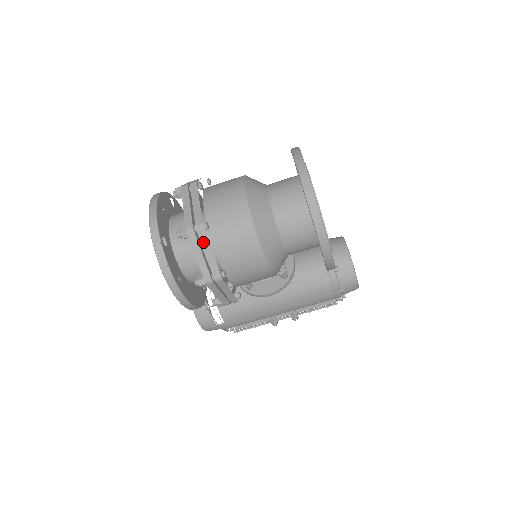
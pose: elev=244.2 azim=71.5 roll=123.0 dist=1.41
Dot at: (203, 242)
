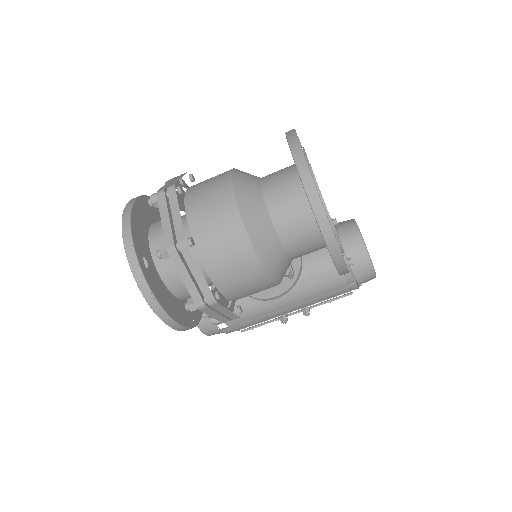
Dot at: (189, 262)
